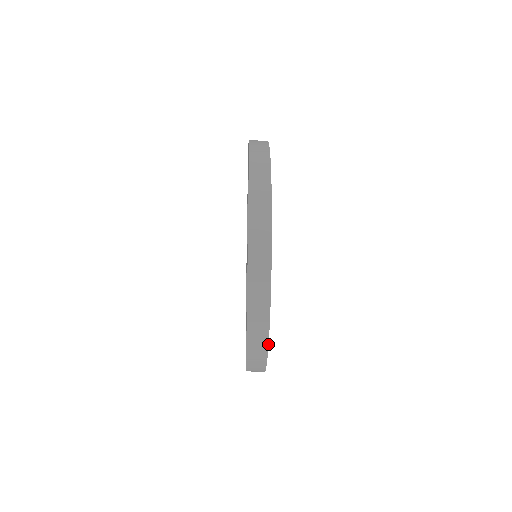
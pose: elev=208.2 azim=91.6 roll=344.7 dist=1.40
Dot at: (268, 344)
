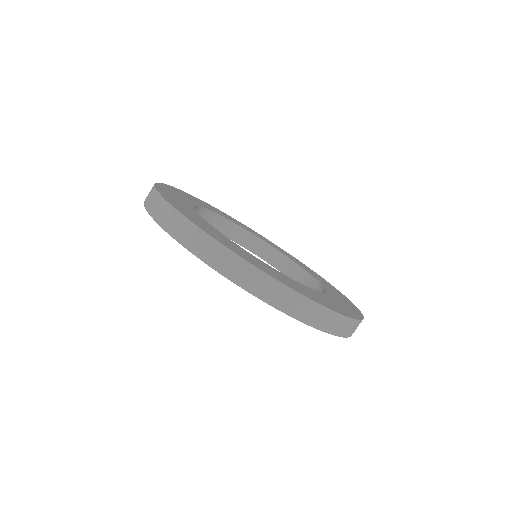
Dot at: (319, 304)
